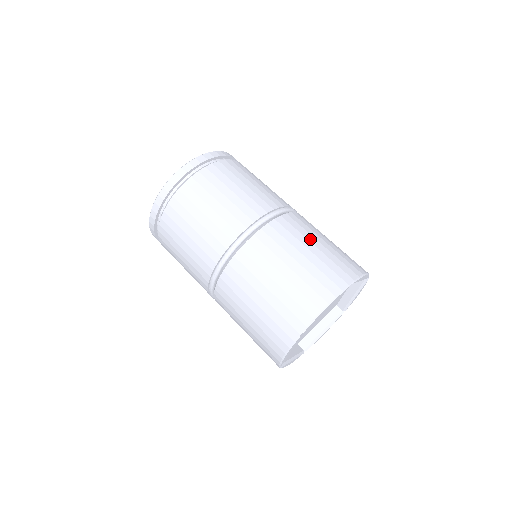
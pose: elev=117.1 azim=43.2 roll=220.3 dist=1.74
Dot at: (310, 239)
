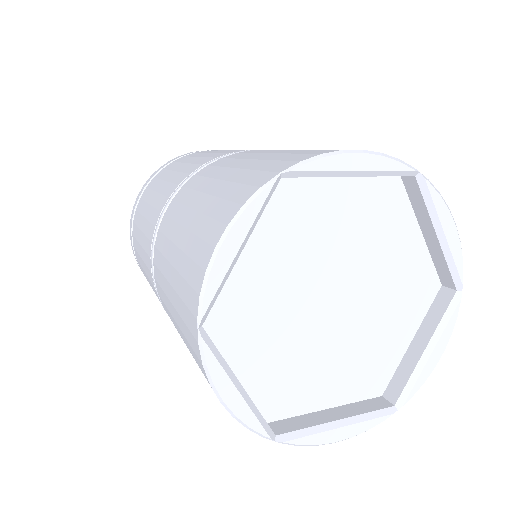
Dot at: occluded
